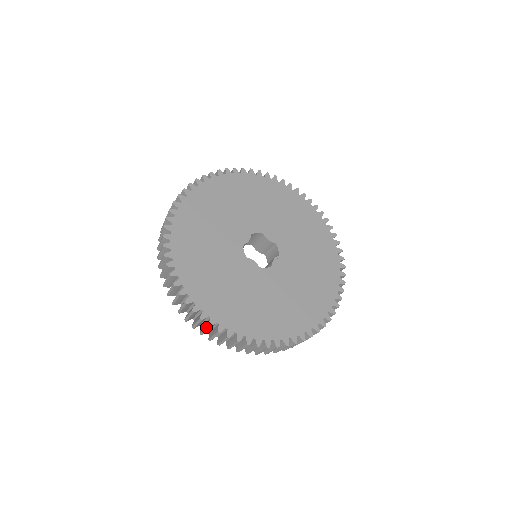
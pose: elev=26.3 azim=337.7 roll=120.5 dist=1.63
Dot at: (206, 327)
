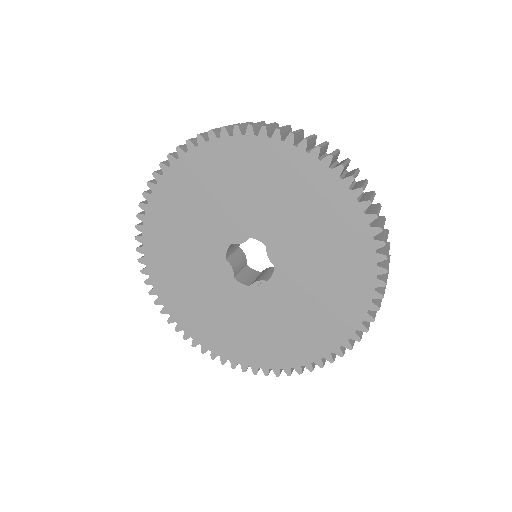
Dot at: occluded
